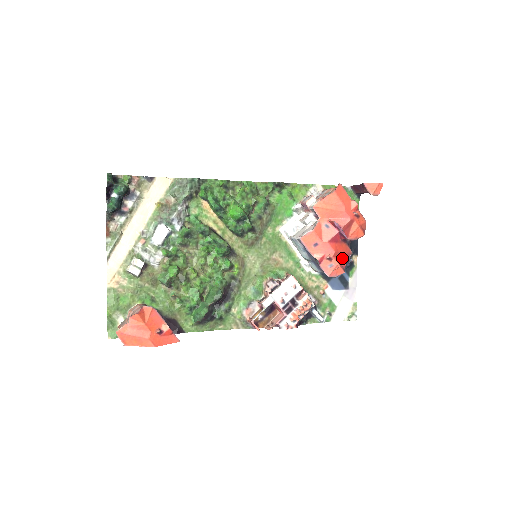
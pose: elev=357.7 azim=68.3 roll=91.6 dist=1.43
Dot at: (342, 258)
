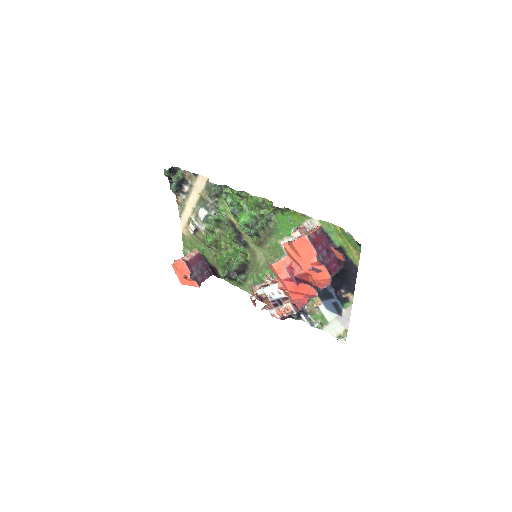
Dot at: (302, 296)
